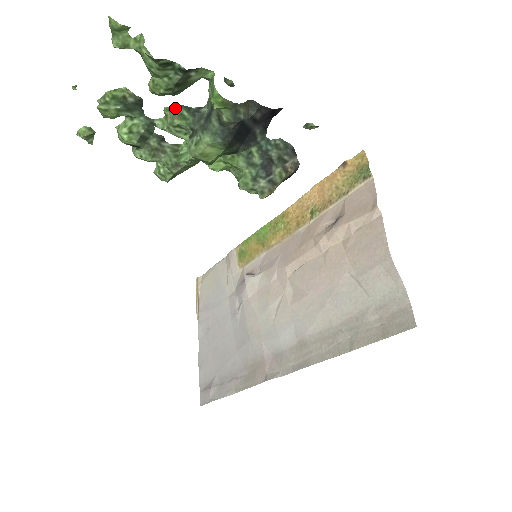
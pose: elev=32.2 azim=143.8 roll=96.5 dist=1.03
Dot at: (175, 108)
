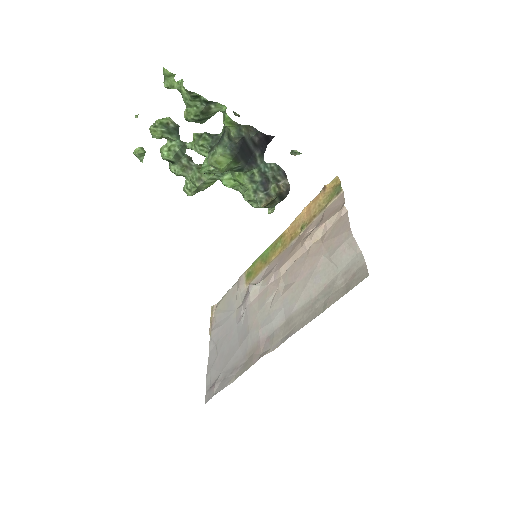
Dot at: (200, 134)
